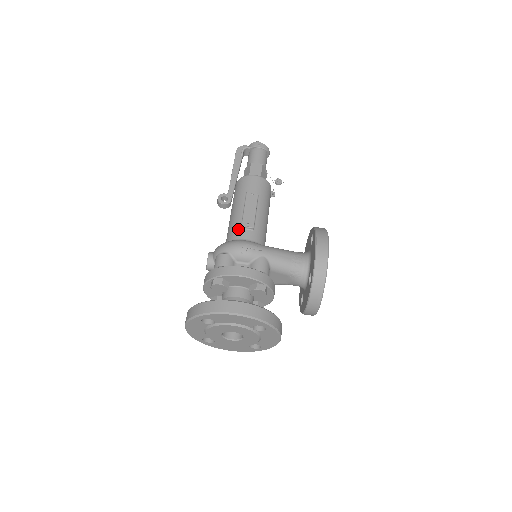
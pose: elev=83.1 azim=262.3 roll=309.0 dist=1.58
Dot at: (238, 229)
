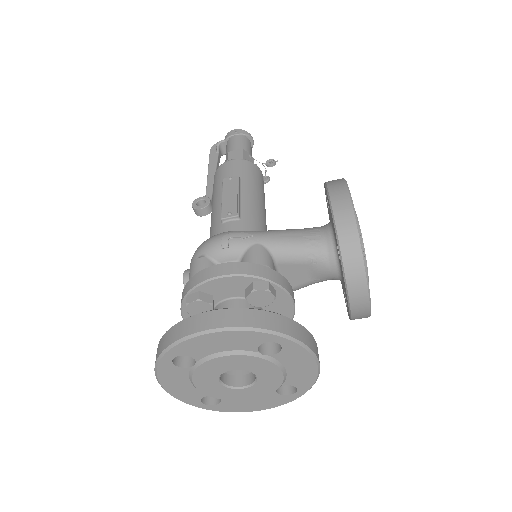
Dot at: (218, 225)
